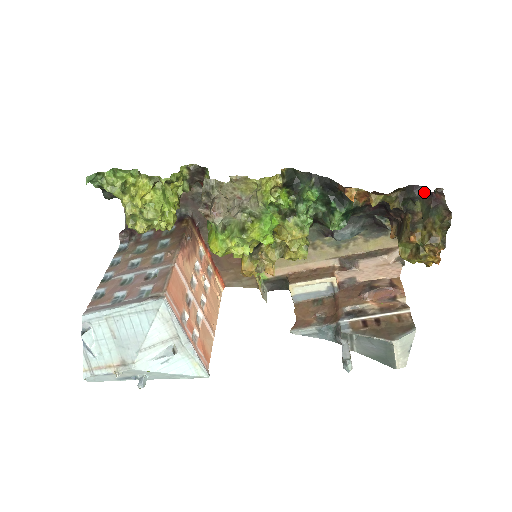
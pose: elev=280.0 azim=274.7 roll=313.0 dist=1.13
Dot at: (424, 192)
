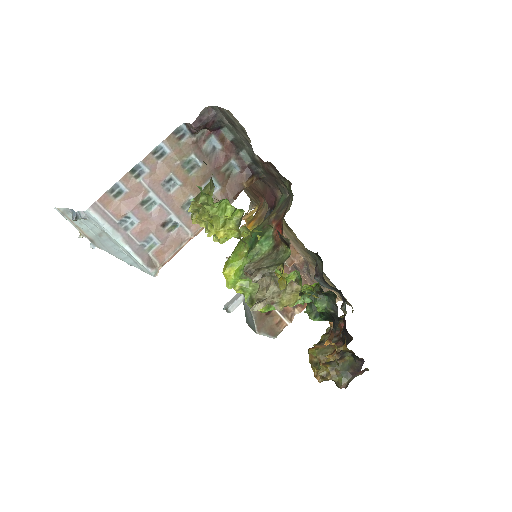
Dot at: (360, 365)
